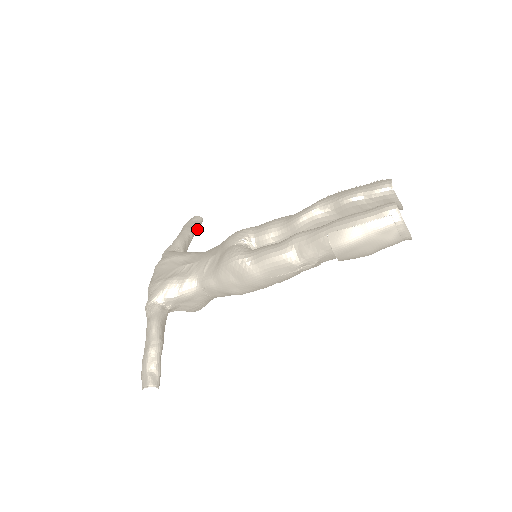
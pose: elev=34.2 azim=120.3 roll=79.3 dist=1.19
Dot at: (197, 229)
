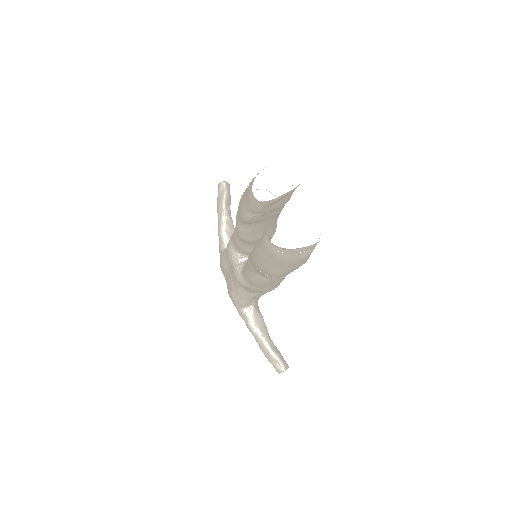
Dot at: (228, 198)
